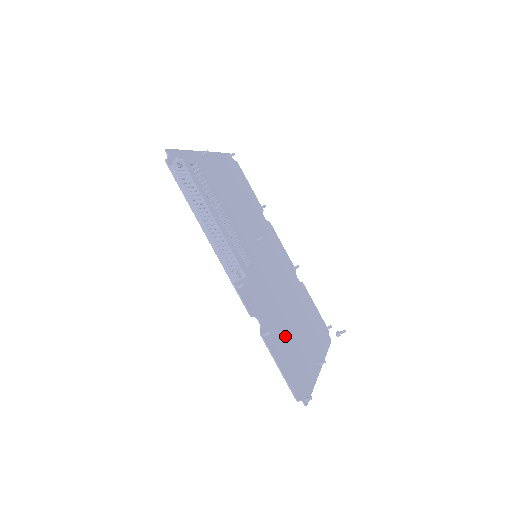
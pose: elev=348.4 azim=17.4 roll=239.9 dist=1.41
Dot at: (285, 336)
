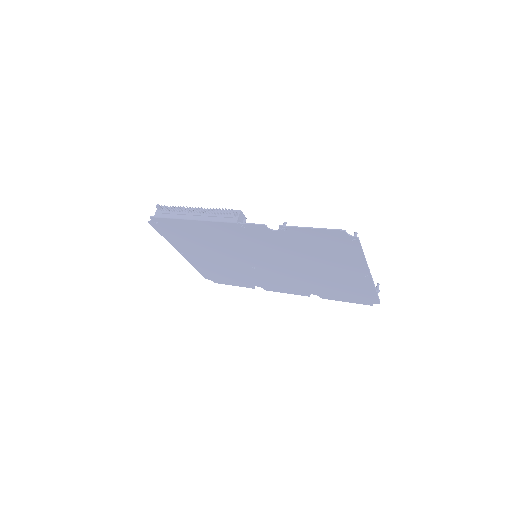
Dot at: (311, 249)
